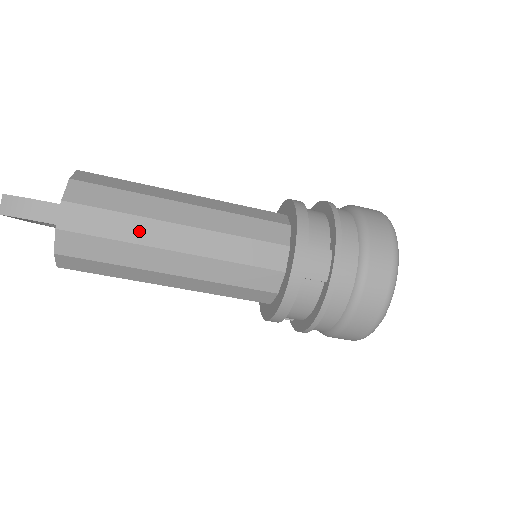
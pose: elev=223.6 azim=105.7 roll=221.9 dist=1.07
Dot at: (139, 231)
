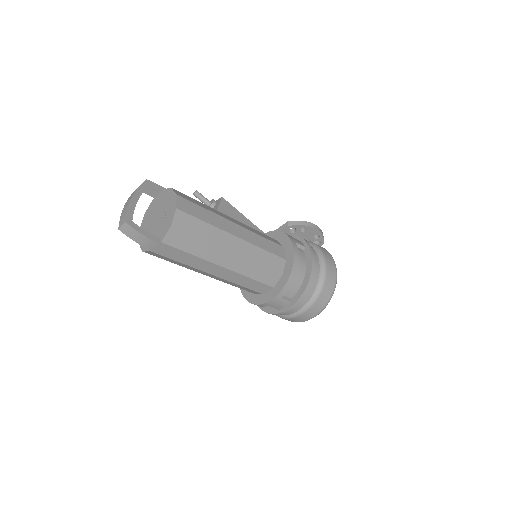
Dot at: (198, 264)
